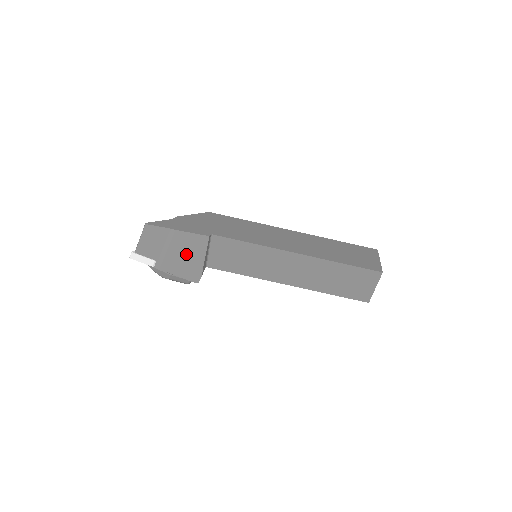
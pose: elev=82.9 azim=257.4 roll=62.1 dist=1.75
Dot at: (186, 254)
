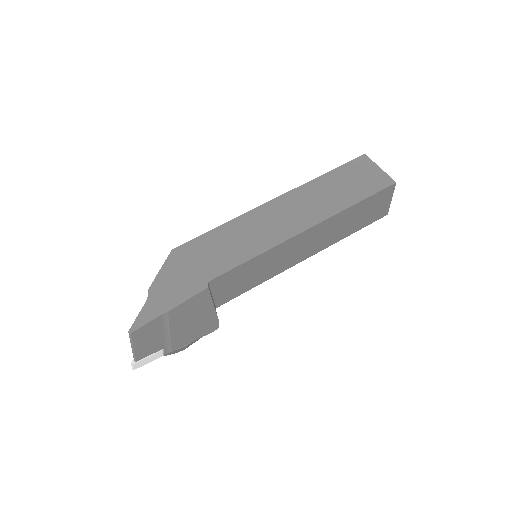
Dot at: (192, 319)
